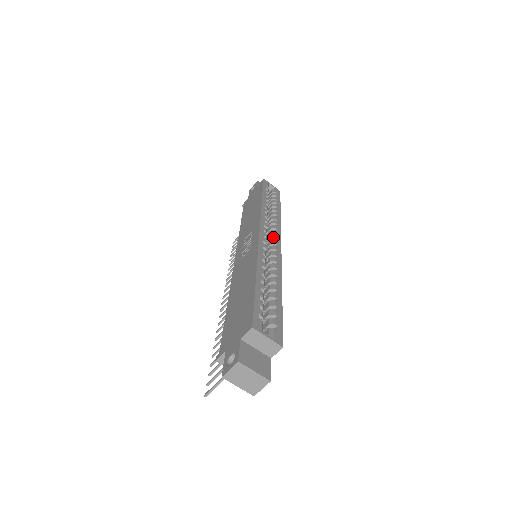
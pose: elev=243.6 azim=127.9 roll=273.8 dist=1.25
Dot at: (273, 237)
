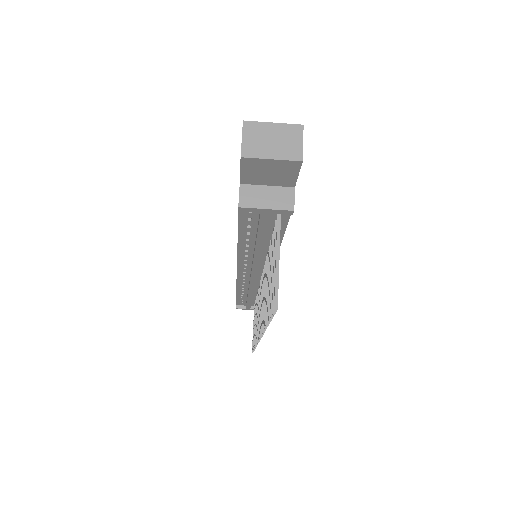
Dot at: occluded
